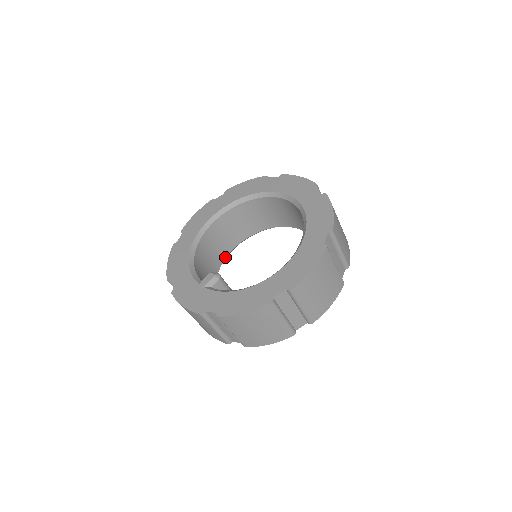
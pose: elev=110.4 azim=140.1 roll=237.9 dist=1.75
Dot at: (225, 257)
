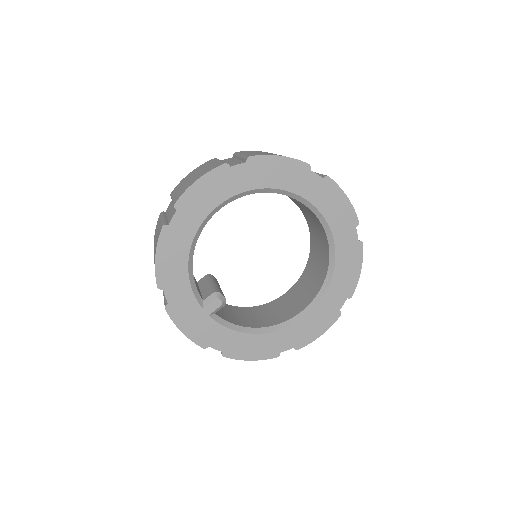
Dot at: occluded
